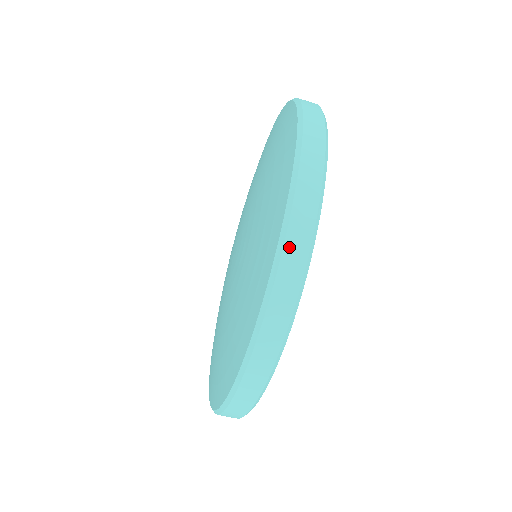
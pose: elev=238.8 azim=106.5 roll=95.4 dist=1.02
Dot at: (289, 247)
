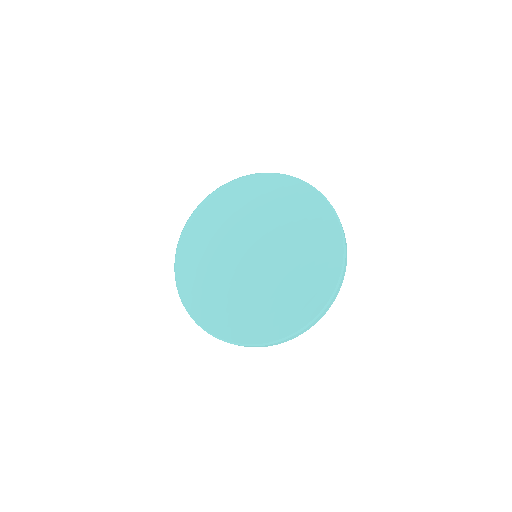
Dot at: (337, 292)
